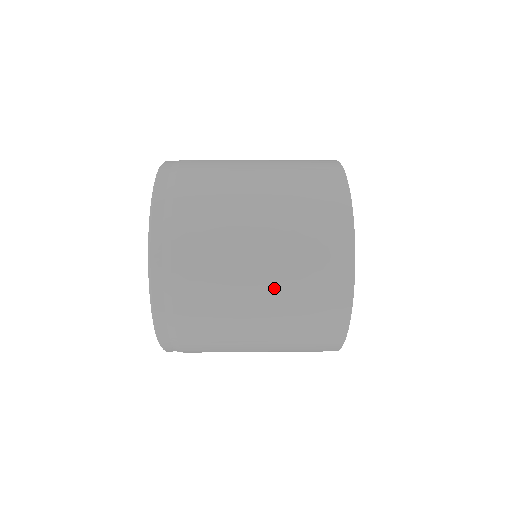
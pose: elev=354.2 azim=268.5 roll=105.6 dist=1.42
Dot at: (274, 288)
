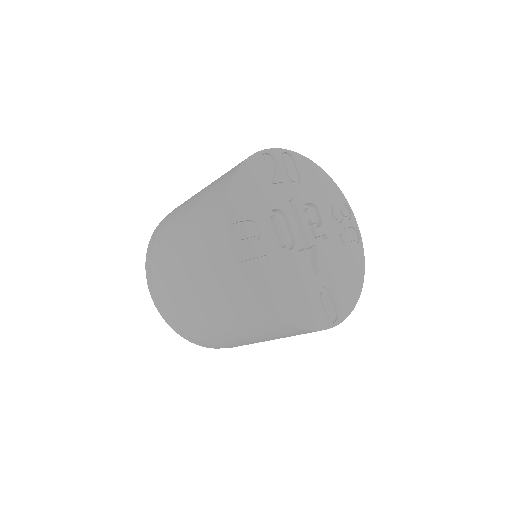
Dot at: occluded
